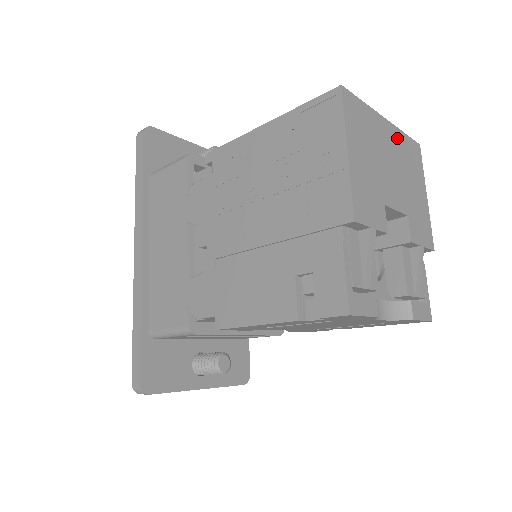
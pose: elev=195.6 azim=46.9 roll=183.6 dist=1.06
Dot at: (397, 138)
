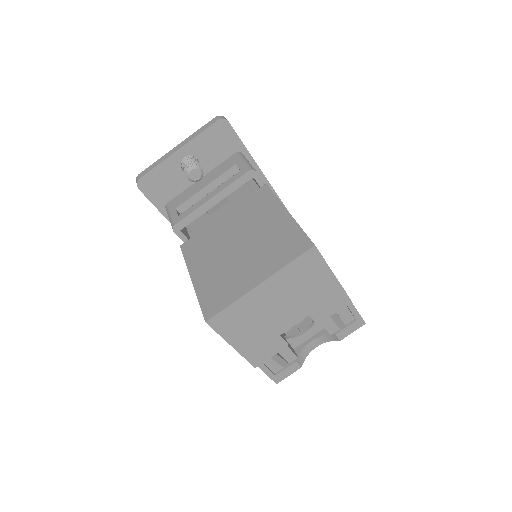
Dot at: (279, 280)
